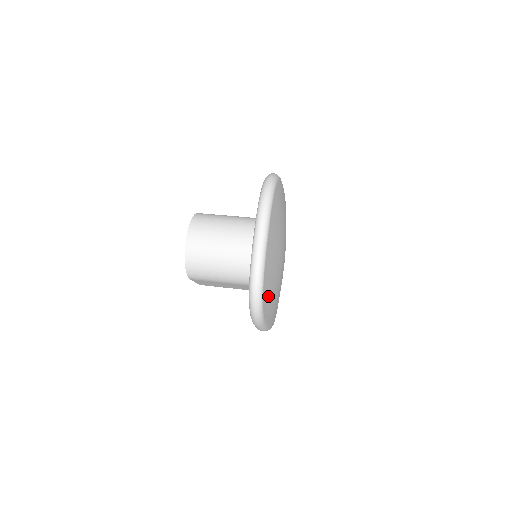
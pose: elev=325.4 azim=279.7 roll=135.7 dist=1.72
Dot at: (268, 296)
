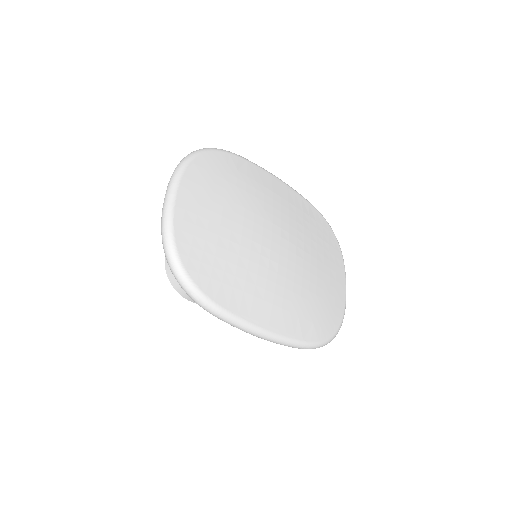
Dot at: (213, 272)
